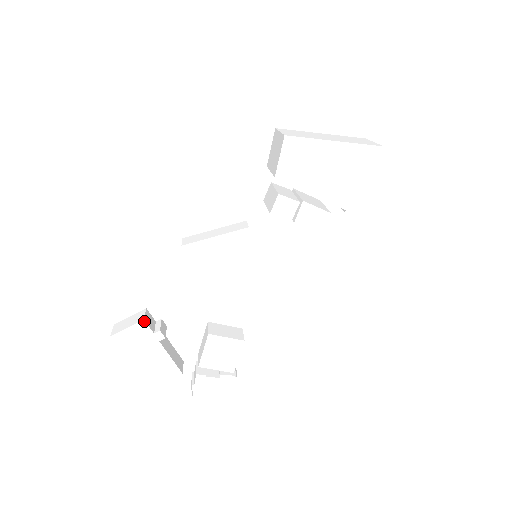
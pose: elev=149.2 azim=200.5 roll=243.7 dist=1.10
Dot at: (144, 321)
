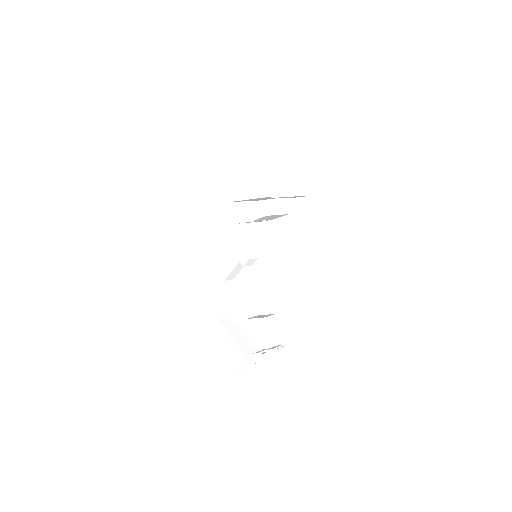
Dot at: (218, 321)
